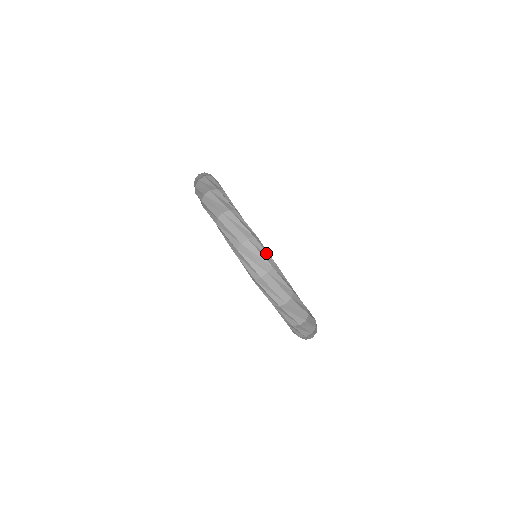
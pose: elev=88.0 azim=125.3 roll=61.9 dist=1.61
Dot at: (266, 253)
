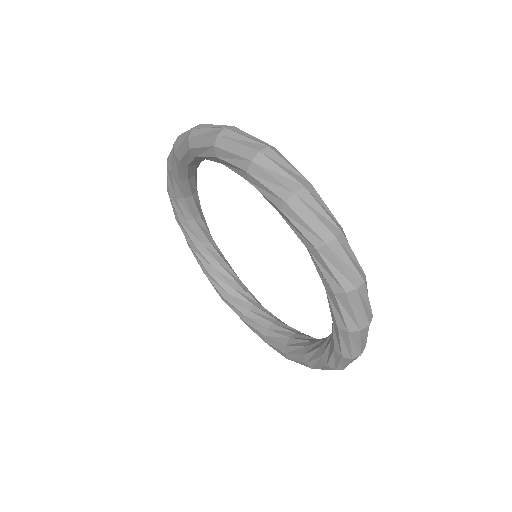
Dot at: occluded
